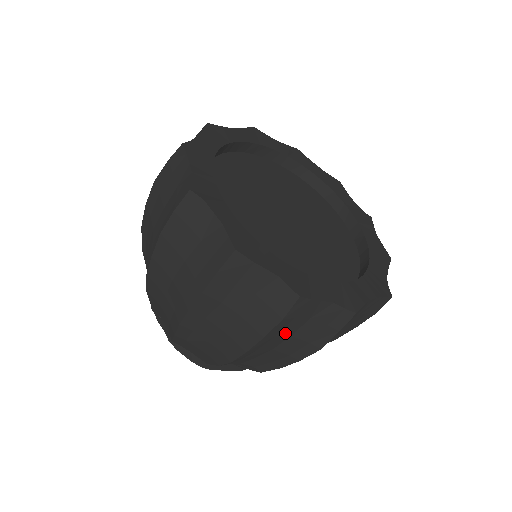
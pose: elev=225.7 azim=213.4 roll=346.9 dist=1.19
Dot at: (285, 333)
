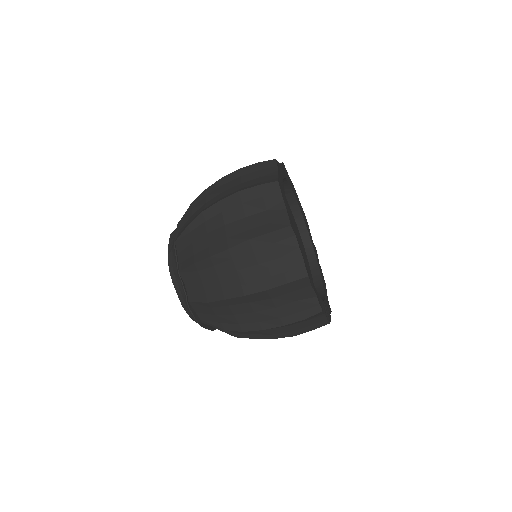
Dot at: (290, 324)
